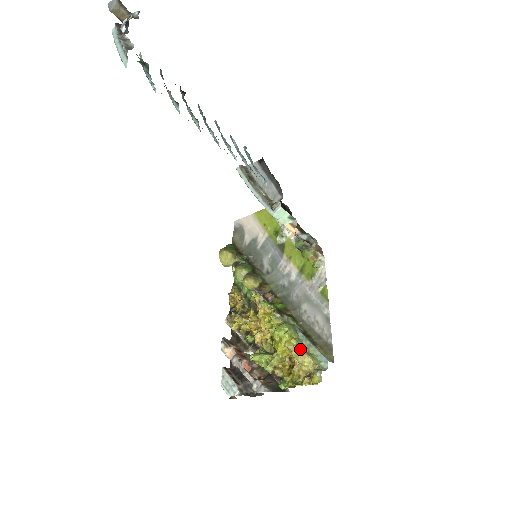
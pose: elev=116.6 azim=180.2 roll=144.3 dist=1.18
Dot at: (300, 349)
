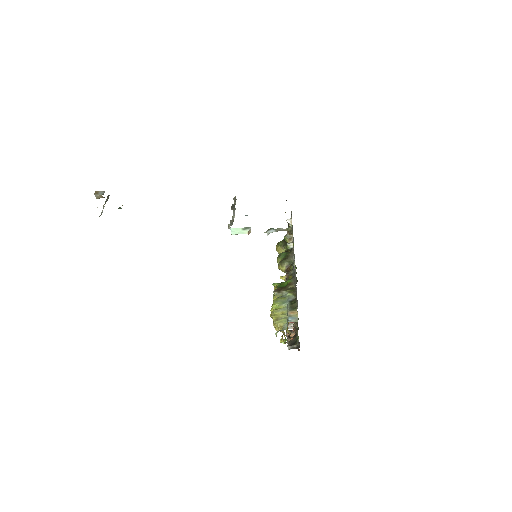
Dot at: (272, 318)
